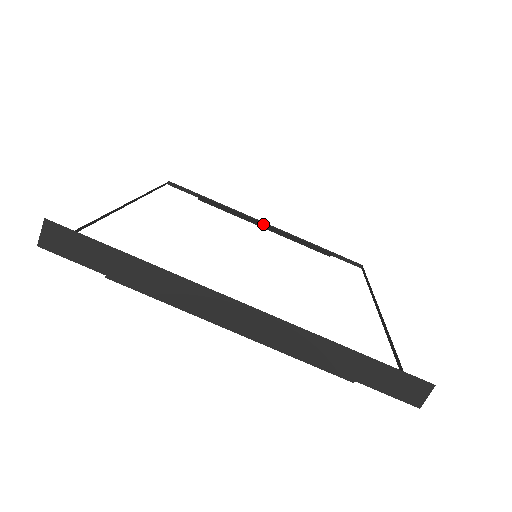
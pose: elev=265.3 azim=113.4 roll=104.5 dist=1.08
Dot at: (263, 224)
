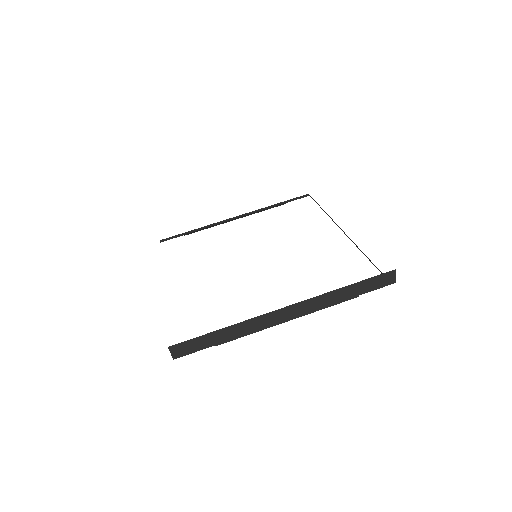
Dot at: (234, 219)
